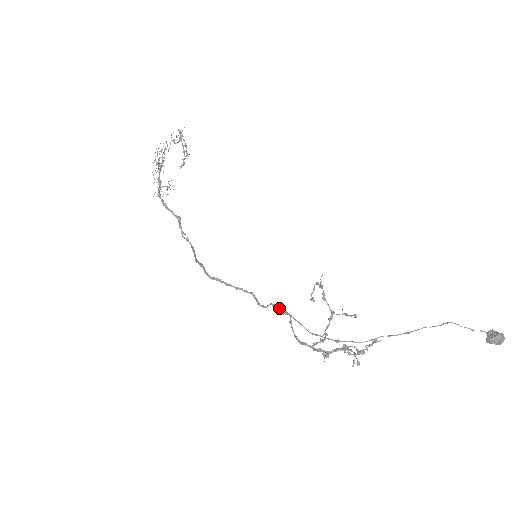
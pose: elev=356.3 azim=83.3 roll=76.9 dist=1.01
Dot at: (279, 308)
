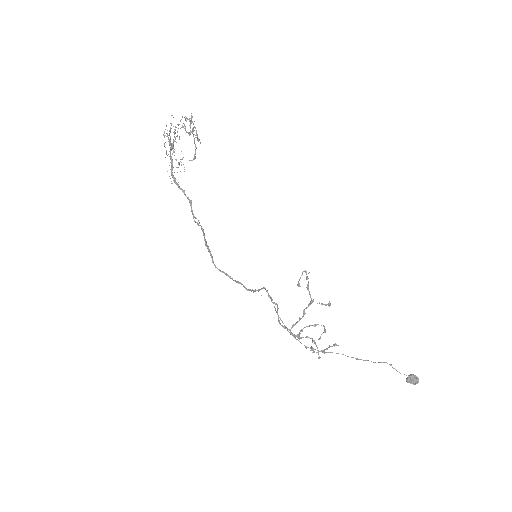
Dot at: (270, 297)
